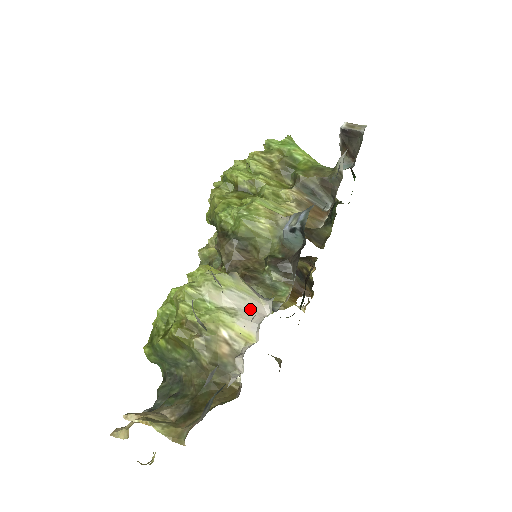
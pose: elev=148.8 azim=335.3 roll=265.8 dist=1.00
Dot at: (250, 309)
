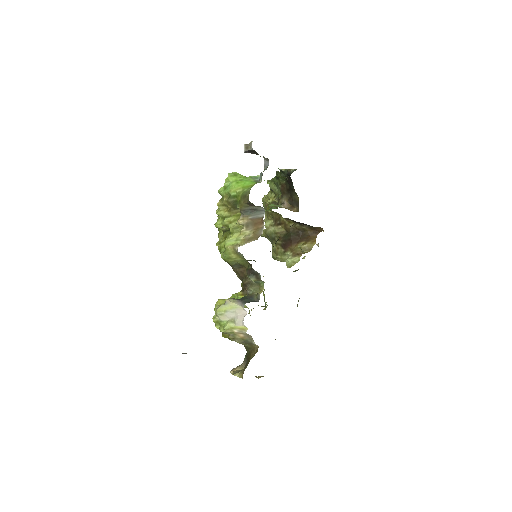
Dot at: (238, 315)
